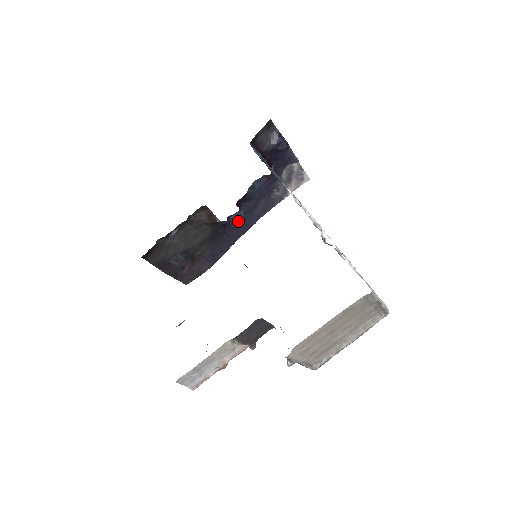
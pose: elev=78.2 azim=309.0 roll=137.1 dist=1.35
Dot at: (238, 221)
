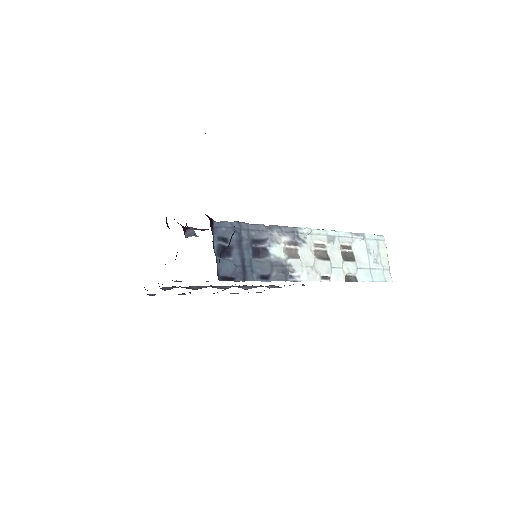
Dot at: occluded
